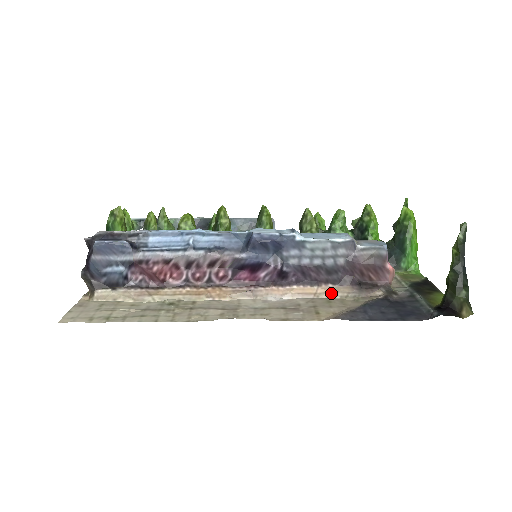
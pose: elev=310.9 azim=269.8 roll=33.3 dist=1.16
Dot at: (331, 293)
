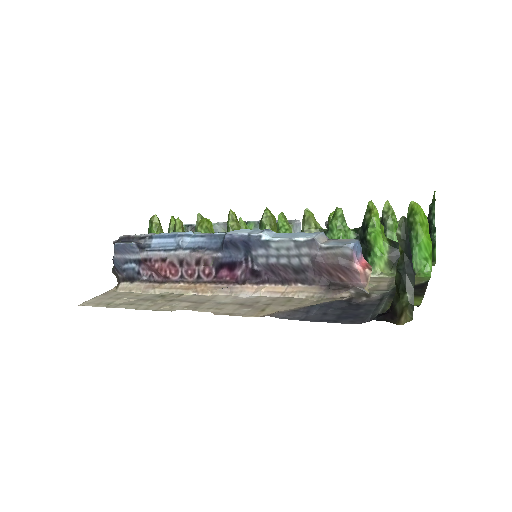
Dot at: (297, 293)
